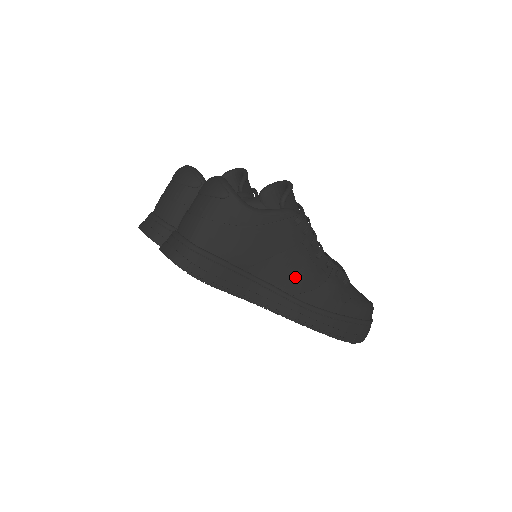
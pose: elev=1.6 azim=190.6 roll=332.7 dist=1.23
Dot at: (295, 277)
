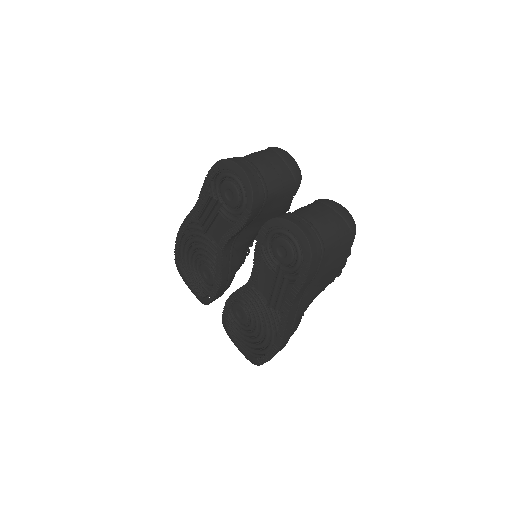
Dot at: (306, 306)
